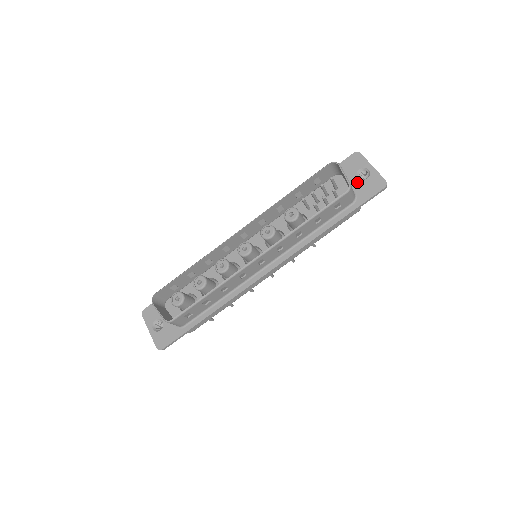
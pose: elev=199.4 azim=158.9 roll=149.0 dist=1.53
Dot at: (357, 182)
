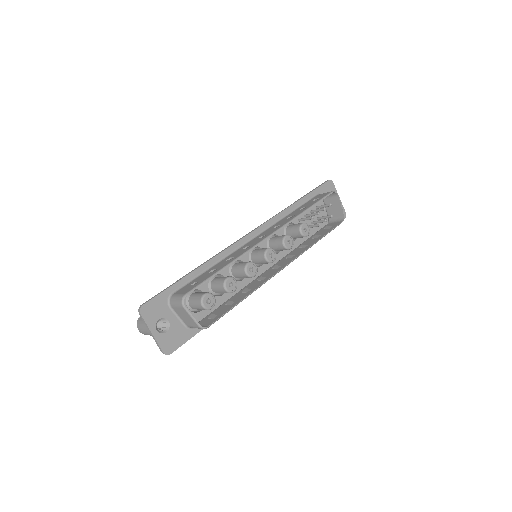
Dot at: occluded
